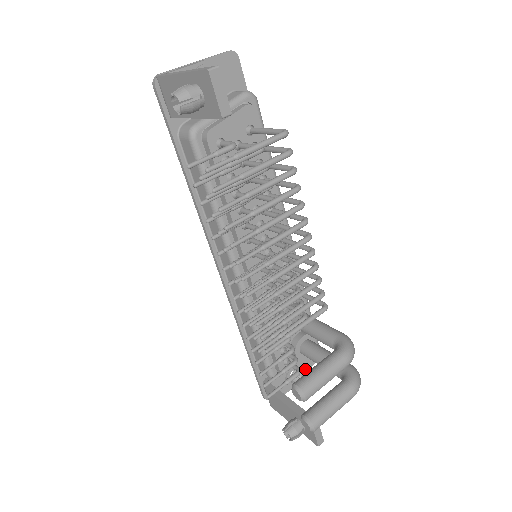
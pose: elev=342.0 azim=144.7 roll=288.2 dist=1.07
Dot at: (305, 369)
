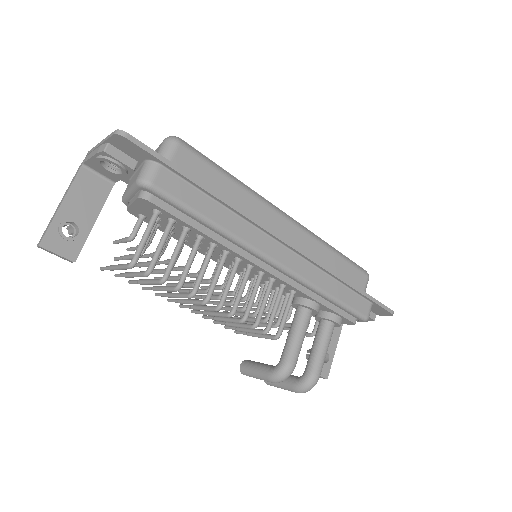
Dot at: (380, 314)
